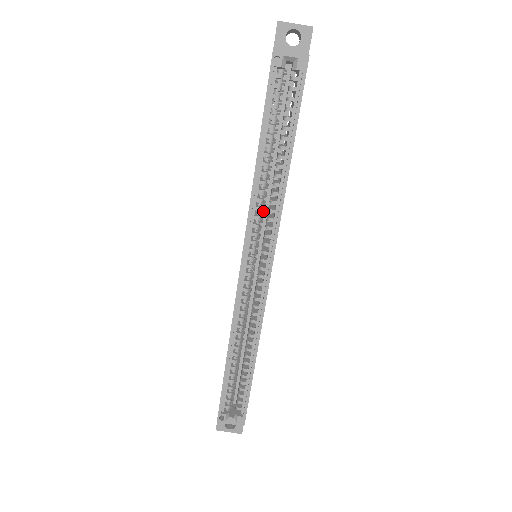
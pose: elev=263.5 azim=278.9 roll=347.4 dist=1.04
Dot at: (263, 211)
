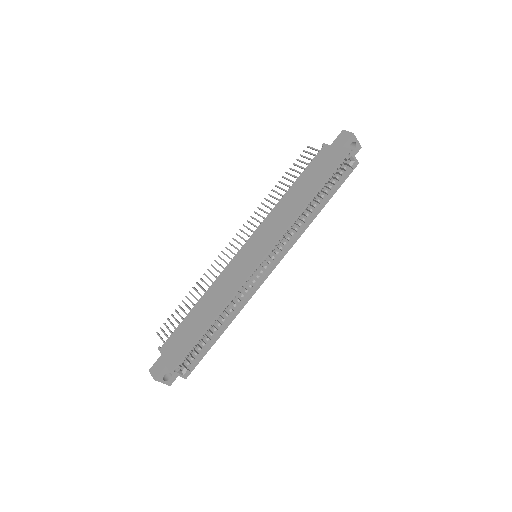
Dot at: occluded
